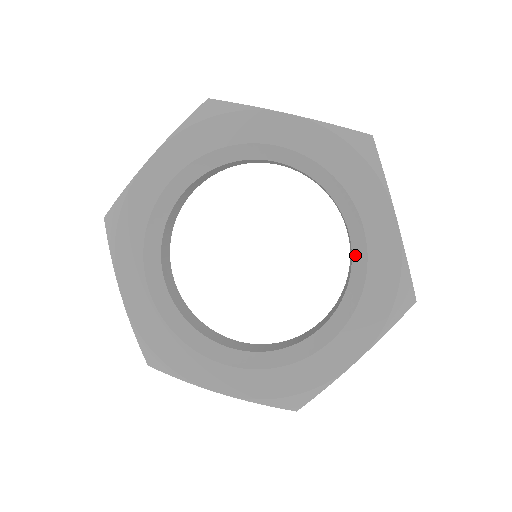
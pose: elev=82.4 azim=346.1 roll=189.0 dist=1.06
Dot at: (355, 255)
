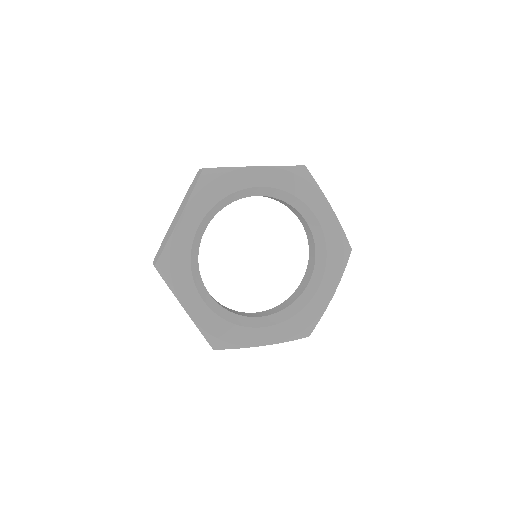
Dot at: (303, 295)
